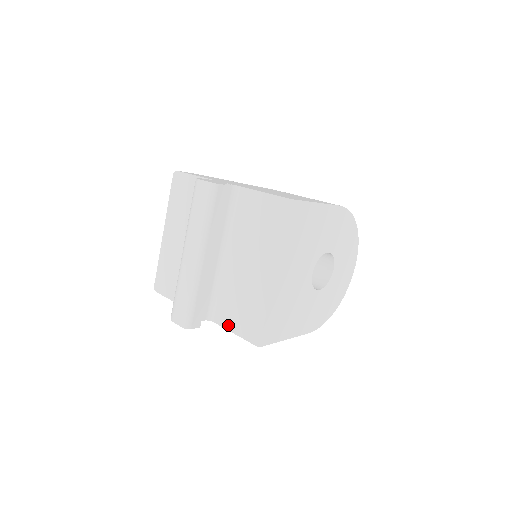
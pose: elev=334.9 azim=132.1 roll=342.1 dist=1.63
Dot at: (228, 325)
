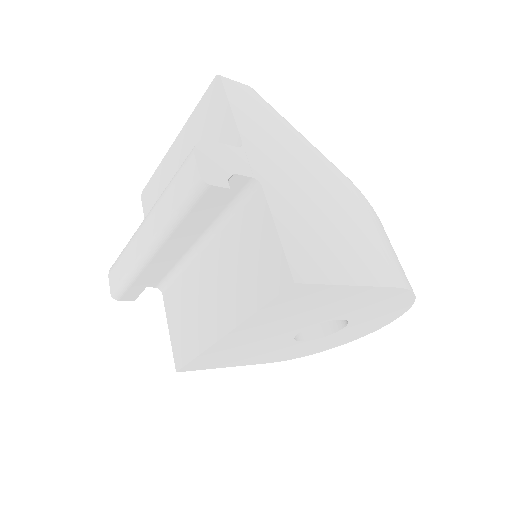
Dot at: (169, 316)
